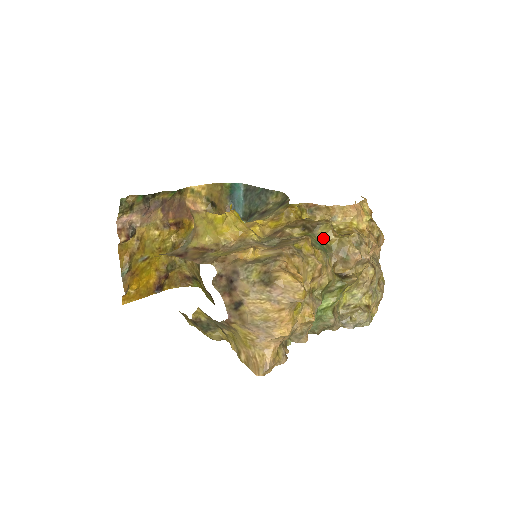
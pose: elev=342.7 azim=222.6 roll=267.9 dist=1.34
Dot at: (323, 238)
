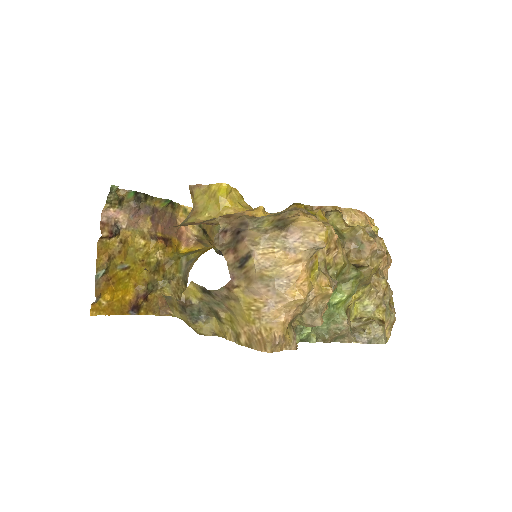
Dot at: (334, 226)
